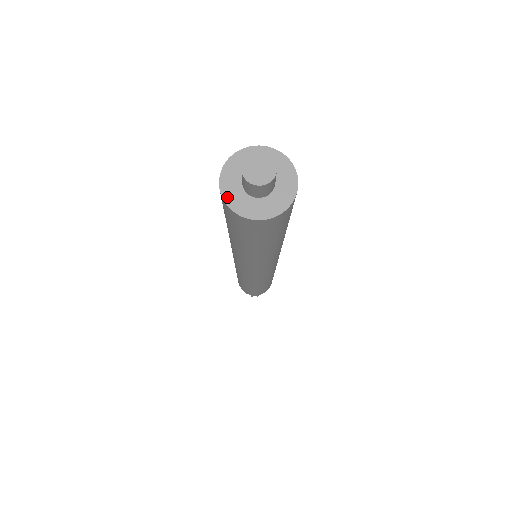
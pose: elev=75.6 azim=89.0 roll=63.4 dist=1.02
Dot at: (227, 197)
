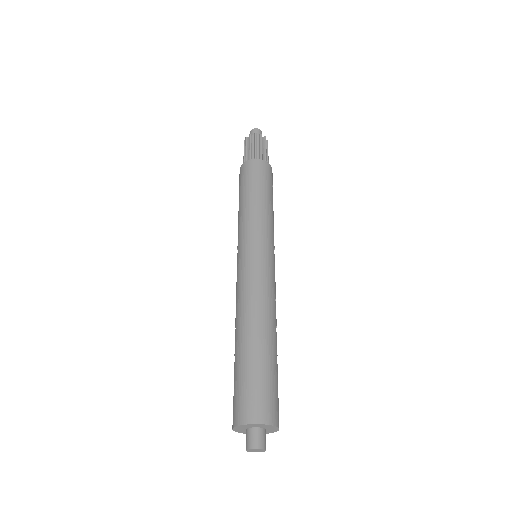
Dot at: (238, 432)
